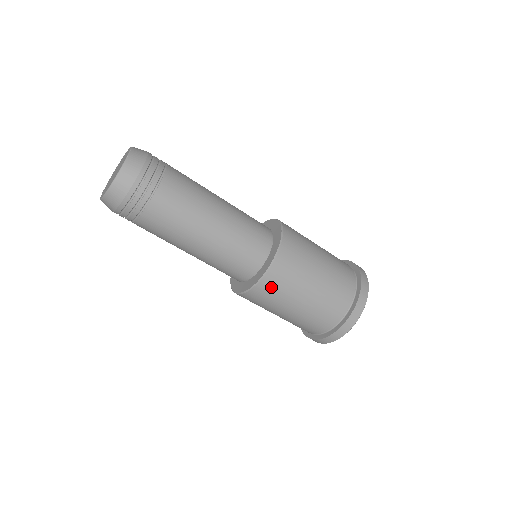
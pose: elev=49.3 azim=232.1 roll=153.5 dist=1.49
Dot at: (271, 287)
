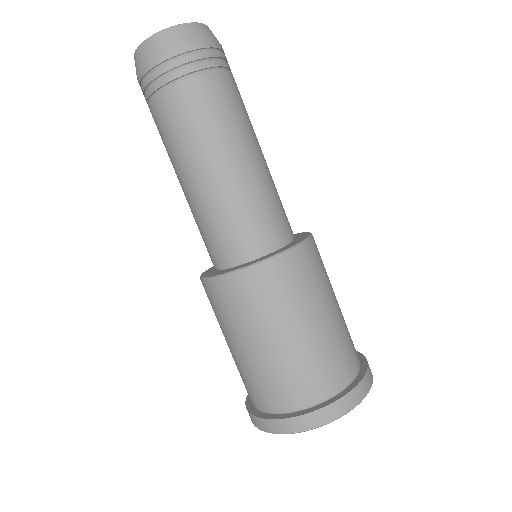
Dot at: (281, 276)
